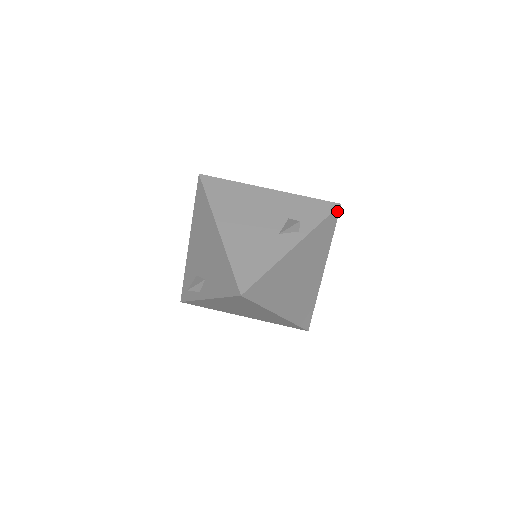
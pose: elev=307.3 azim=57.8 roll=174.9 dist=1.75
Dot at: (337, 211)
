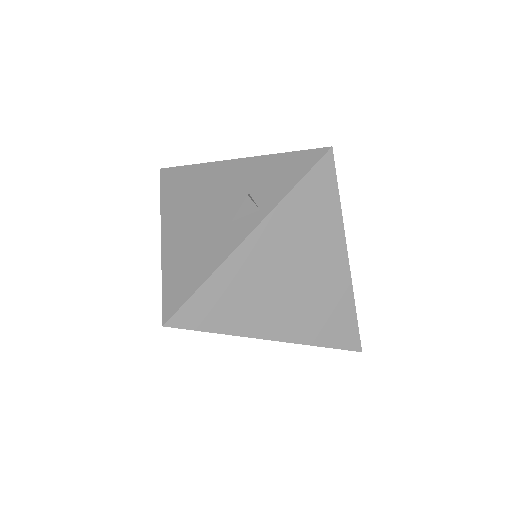
Dot at: (328, 160)
